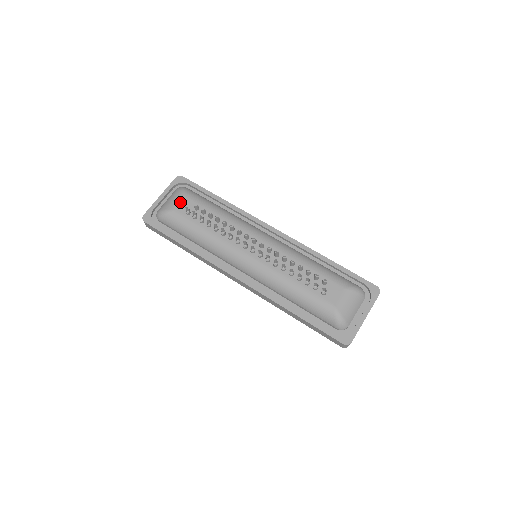
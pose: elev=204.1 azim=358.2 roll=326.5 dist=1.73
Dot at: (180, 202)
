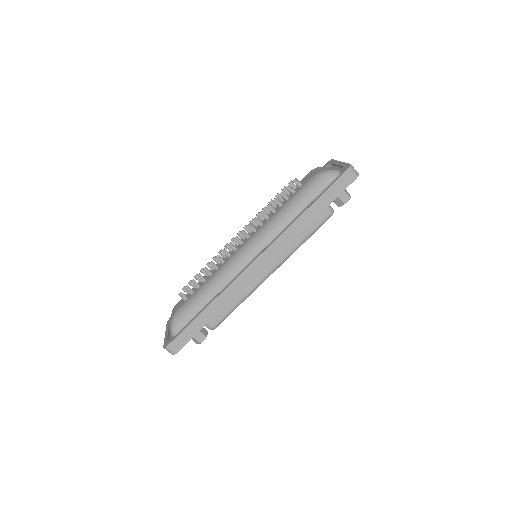
Dot at: (176, 307)
